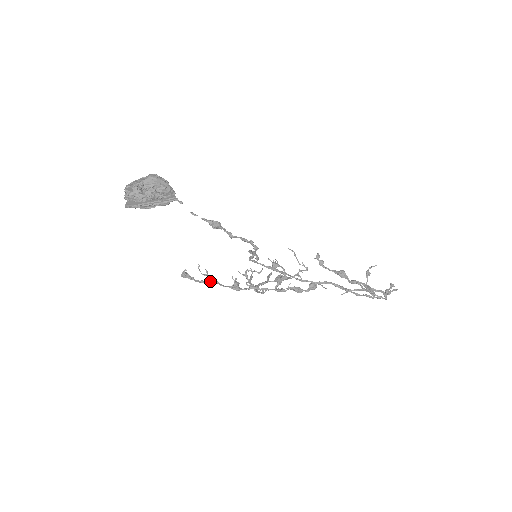
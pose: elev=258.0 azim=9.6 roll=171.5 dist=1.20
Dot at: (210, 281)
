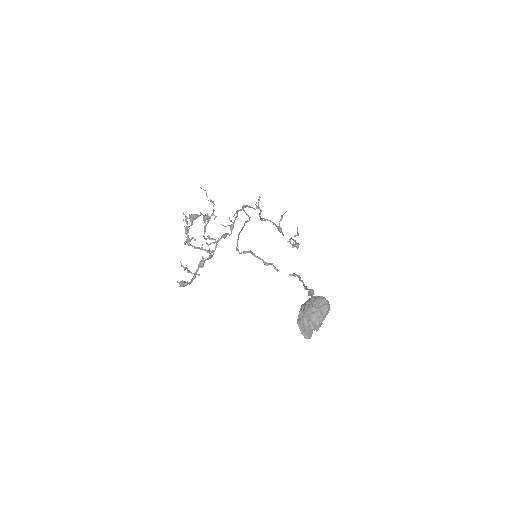
Dot at: occluded
